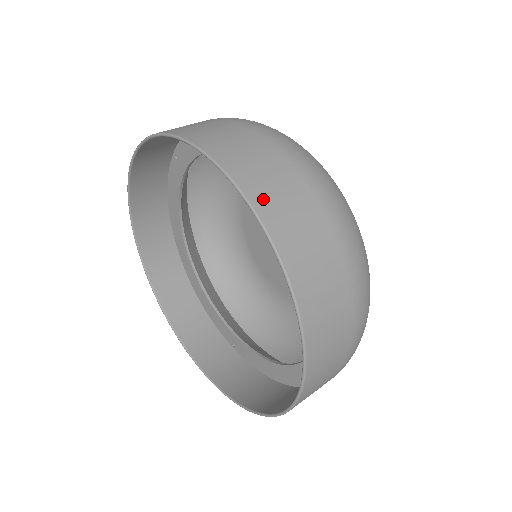
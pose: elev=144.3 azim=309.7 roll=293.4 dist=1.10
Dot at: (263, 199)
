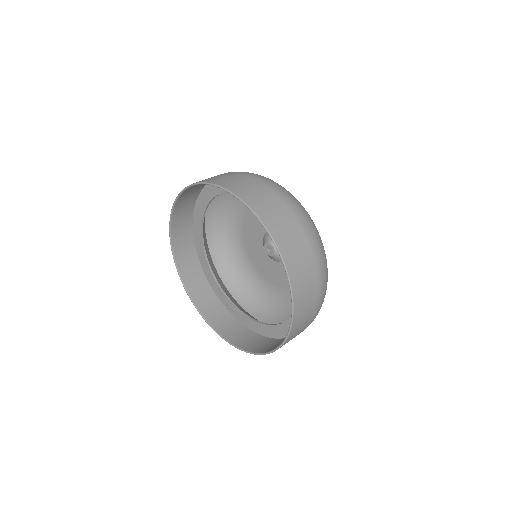
Dot at: (283, 244)
